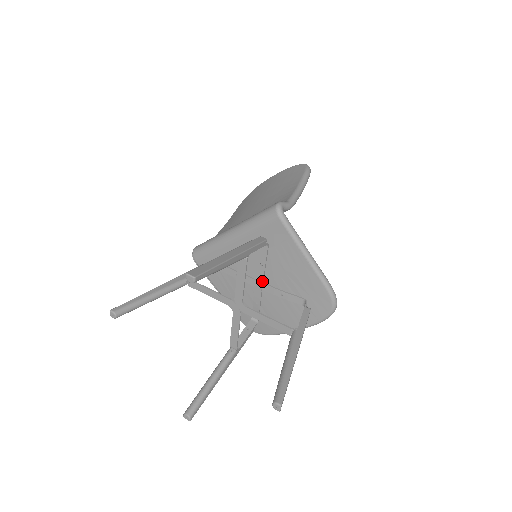
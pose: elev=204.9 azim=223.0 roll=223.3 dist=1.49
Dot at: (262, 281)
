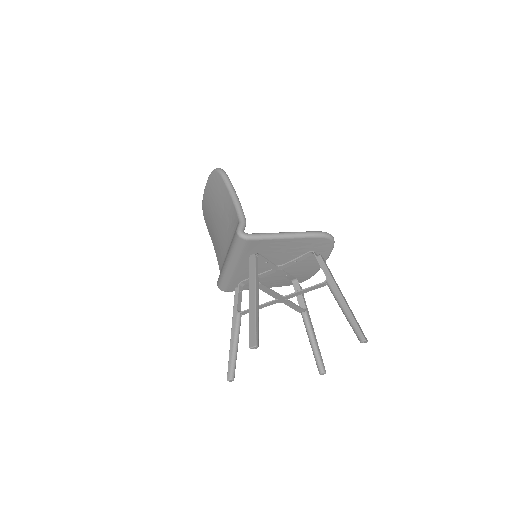
Dot at: (276, 267)
